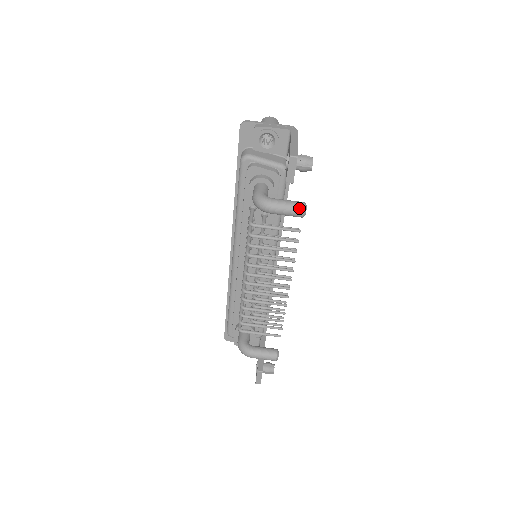
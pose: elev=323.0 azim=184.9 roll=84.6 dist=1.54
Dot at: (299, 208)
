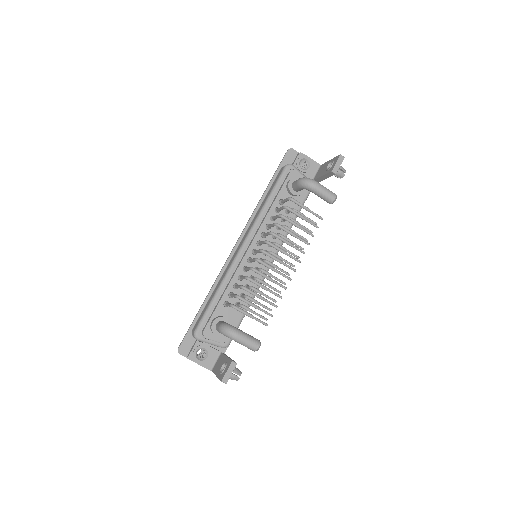
Dot at: (333, 193)
